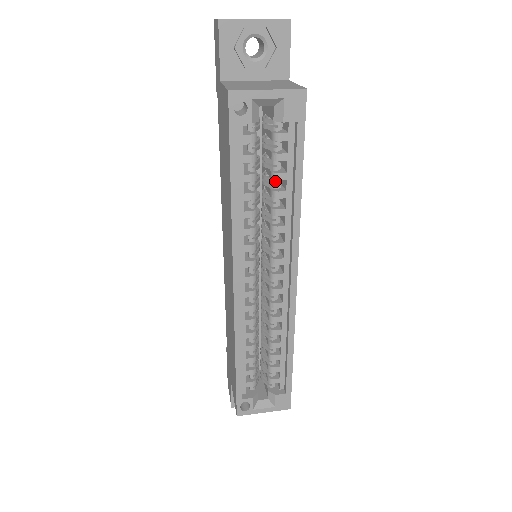
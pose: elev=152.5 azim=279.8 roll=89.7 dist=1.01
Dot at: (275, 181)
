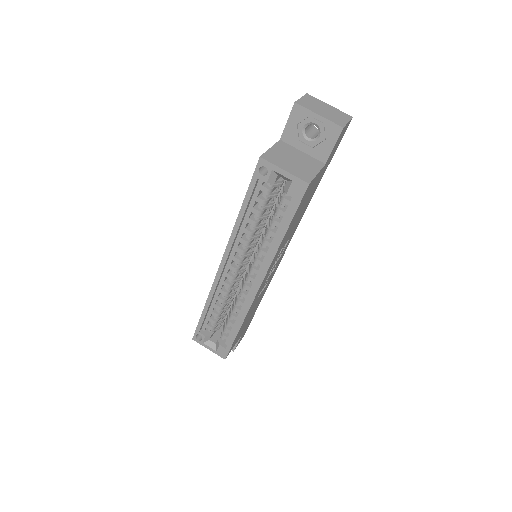
Dot at: (272, 223)
